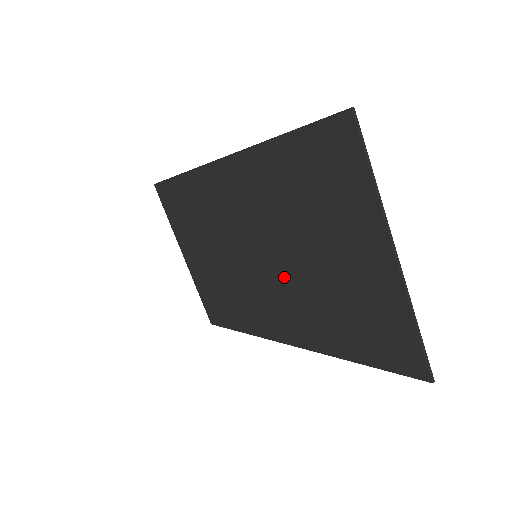
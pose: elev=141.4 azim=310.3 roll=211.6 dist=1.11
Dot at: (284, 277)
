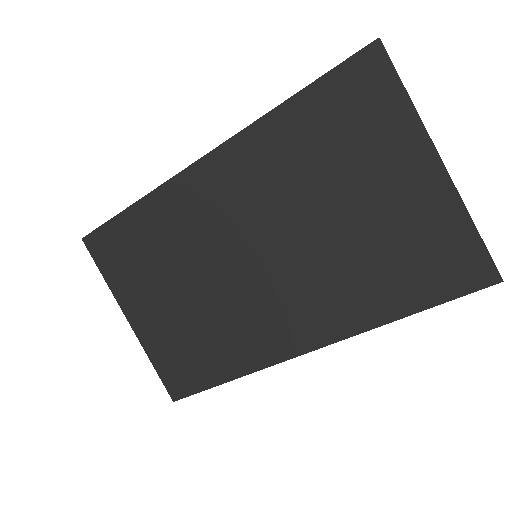
Dot at: (301, 261)
